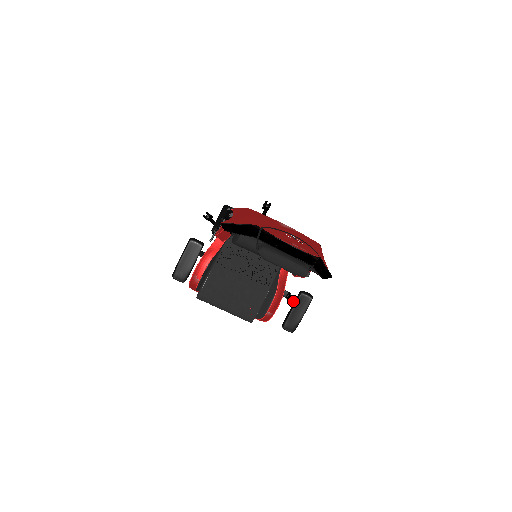
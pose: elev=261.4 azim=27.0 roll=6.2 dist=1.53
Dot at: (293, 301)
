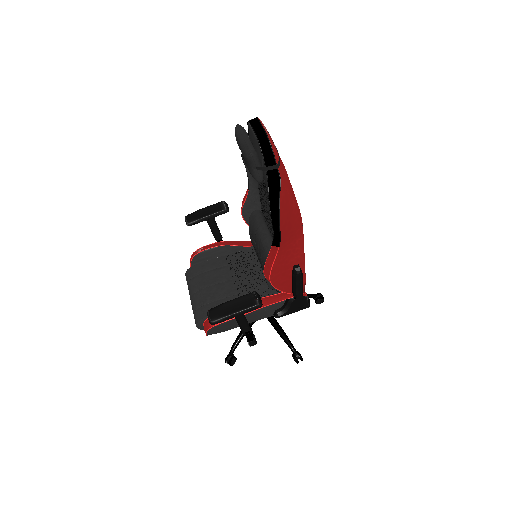
Dot at: occluded
